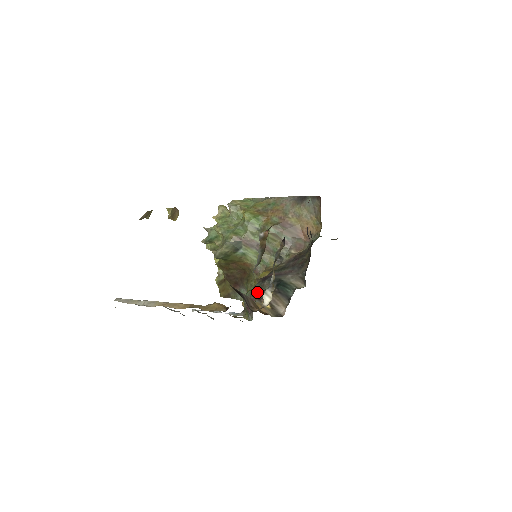
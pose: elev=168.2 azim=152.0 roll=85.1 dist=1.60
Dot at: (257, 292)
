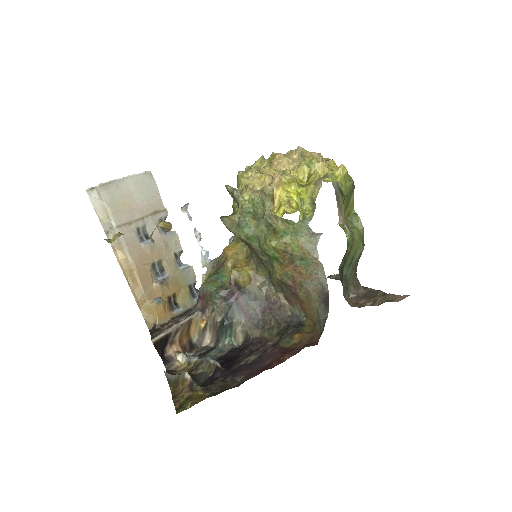
Dot at: (210, 303)
